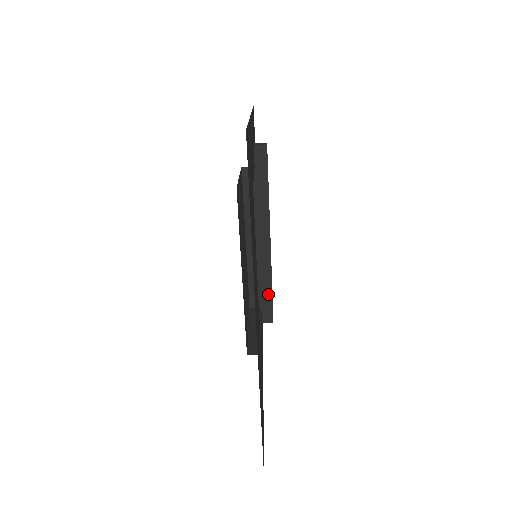
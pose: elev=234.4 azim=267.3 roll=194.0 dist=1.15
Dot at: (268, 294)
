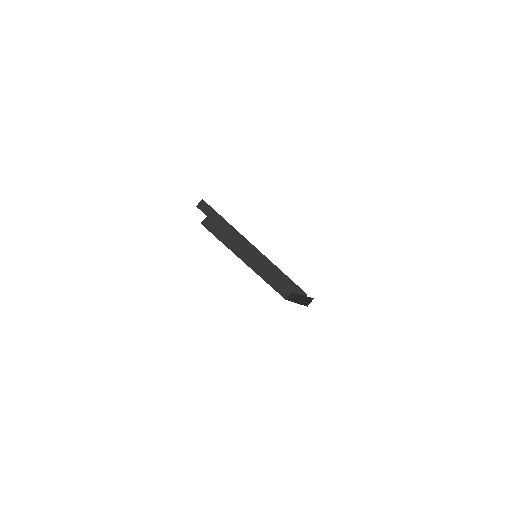
Dot at: (287, 280)
